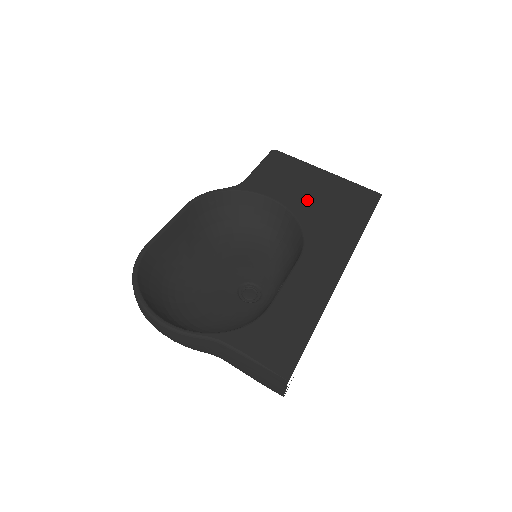
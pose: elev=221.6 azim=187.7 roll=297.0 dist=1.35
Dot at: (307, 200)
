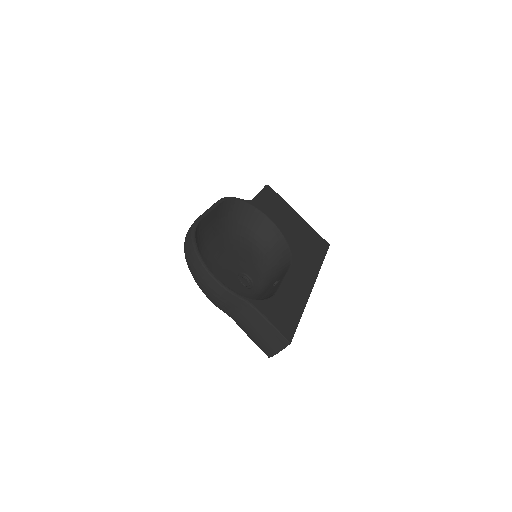
Dot at: (291, 230)
